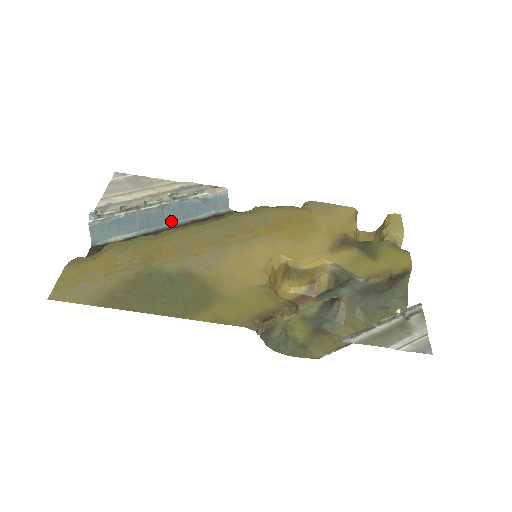
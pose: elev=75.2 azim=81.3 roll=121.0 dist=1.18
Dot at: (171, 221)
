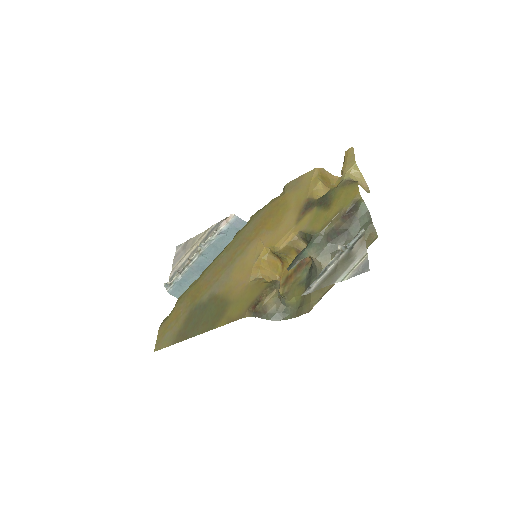
Dot at: occluded
